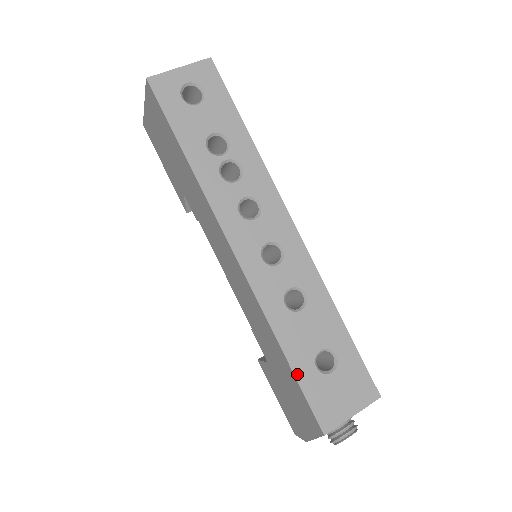
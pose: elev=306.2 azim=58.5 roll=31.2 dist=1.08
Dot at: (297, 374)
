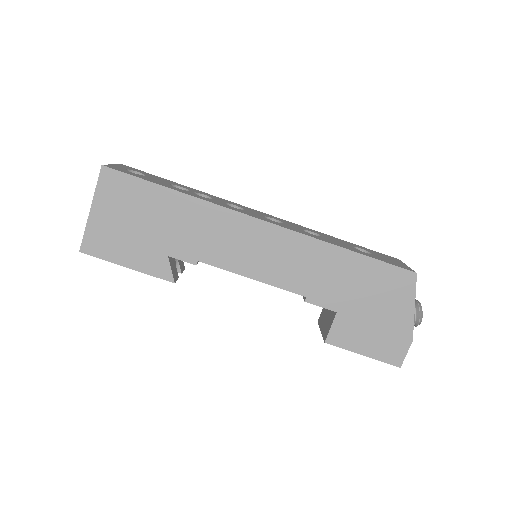
Dot at: (366, 255)
